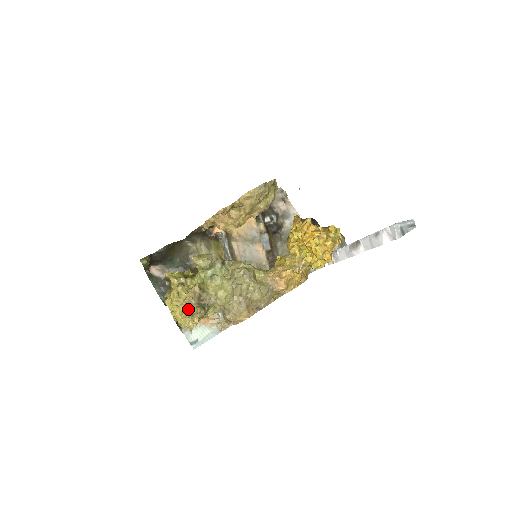
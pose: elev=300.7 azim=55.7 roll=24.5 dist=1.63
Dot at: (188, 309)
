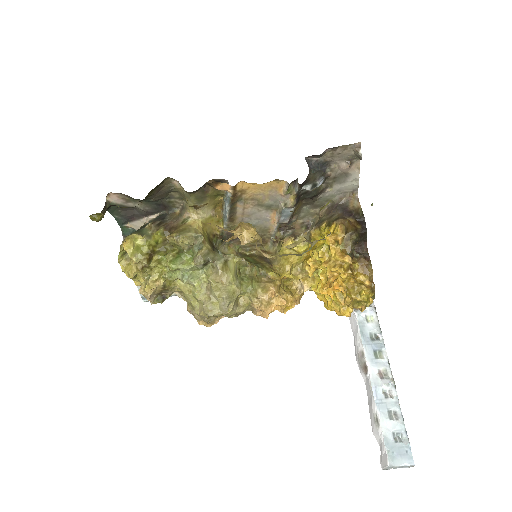
Dot at: occluded
